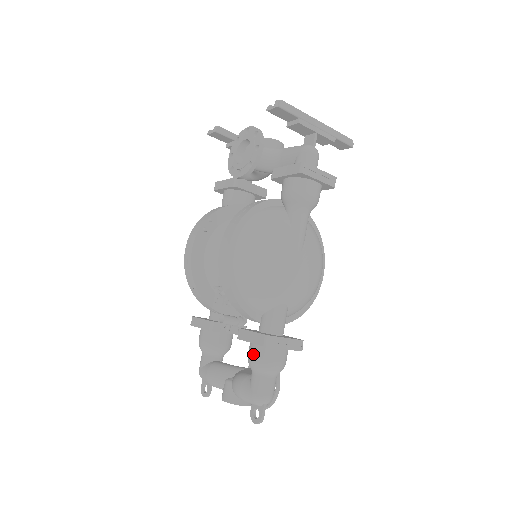
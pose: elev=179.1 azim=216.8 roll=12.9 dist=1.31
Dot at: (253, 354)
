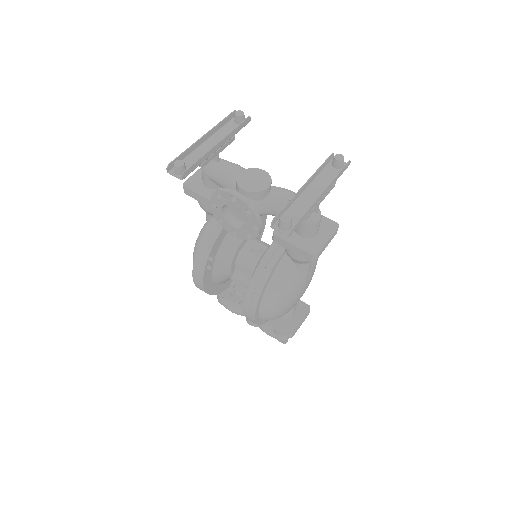
Dot at: (278, 331)
